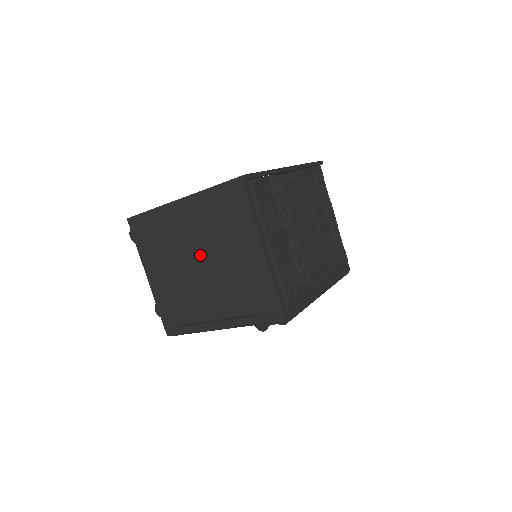
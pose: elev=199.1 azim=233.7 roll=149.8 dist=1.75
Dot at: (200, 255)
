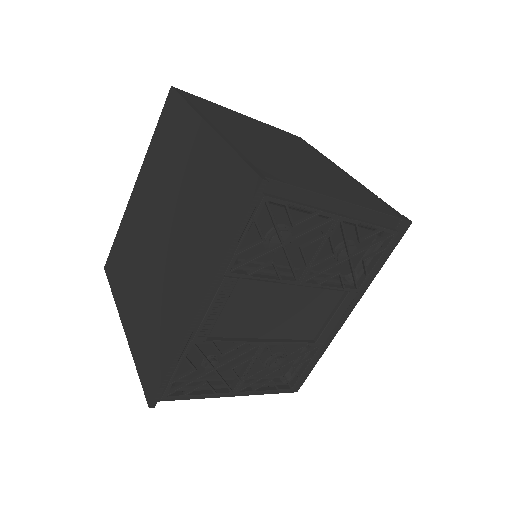
Dot at: occluded
